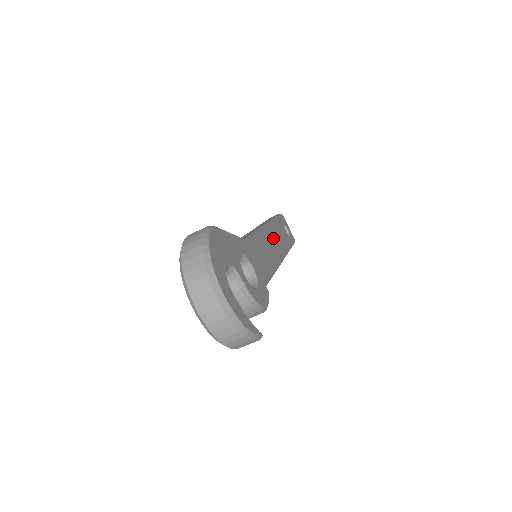
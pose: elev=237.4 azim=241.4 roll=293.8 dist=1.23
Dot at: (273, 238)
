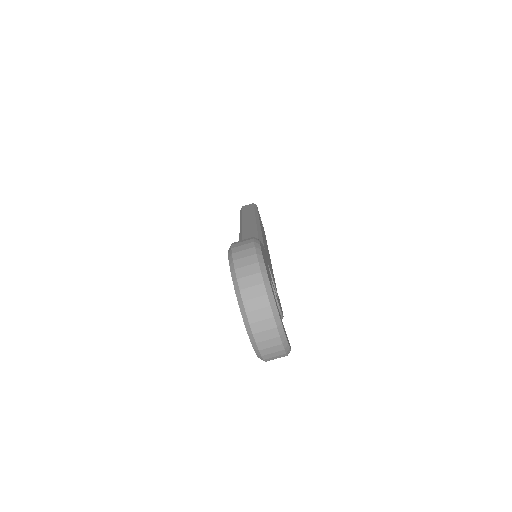
Dot at: occluded
